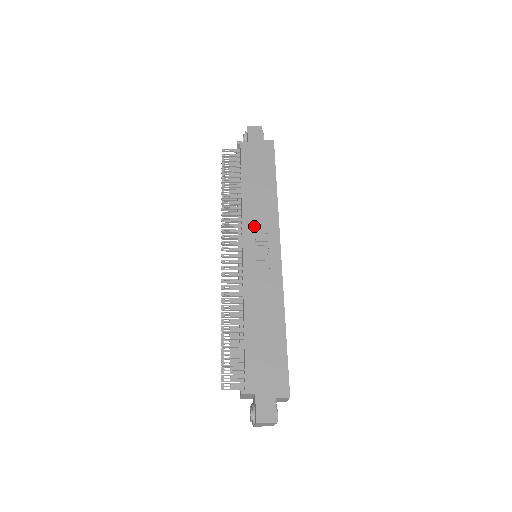
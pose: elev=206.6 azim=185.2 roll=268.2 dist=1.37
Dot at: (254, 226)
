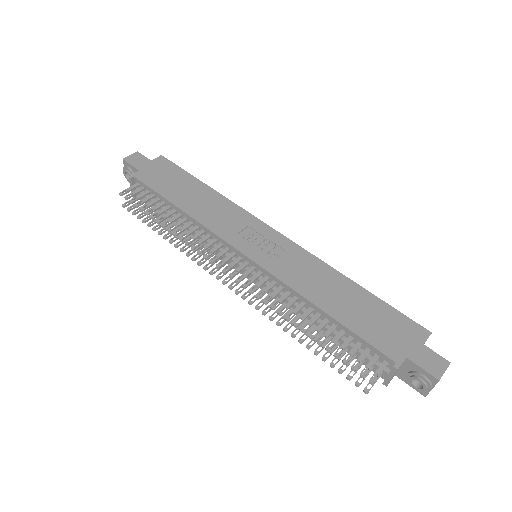
Dot at: (230, 229)
